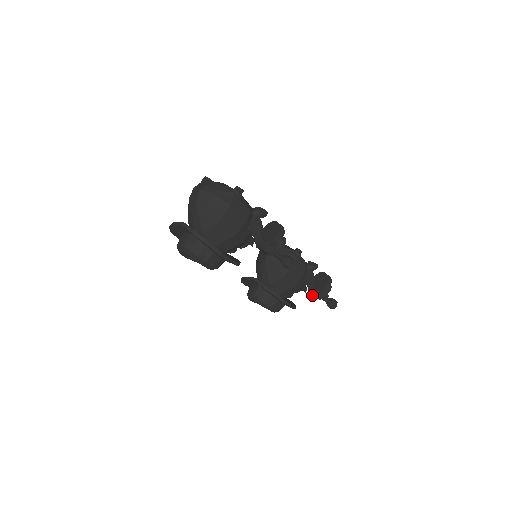
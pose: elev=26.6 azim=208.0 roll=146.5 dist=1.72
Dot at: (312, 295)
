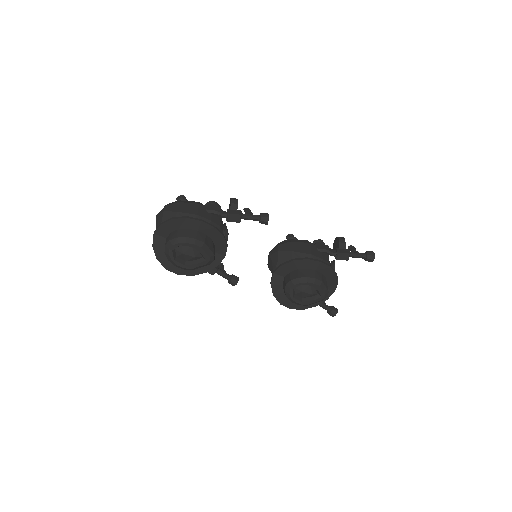
Dot at: (341, 258)
